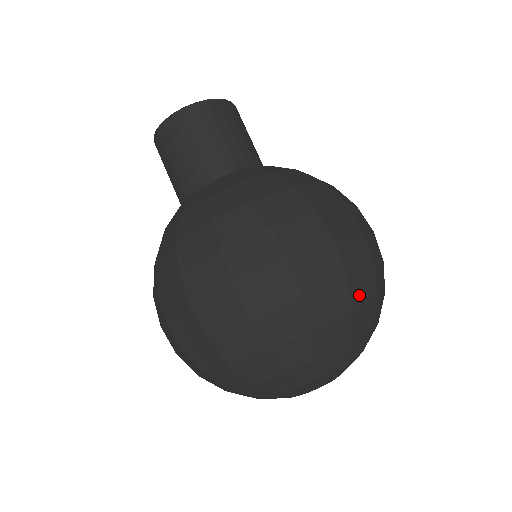
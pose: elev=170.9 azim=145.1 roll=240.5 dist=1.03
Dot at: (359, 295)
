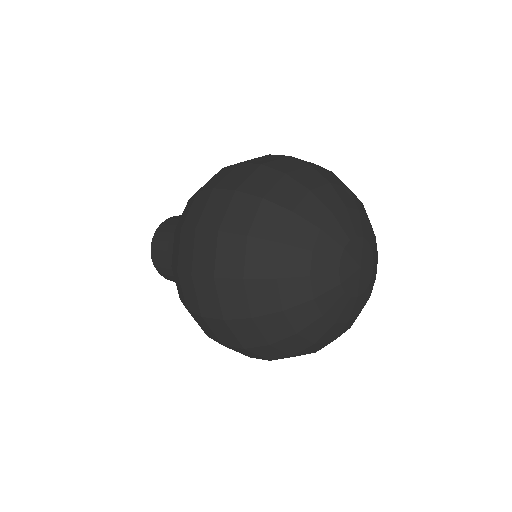
Dot at: (310, 164)
